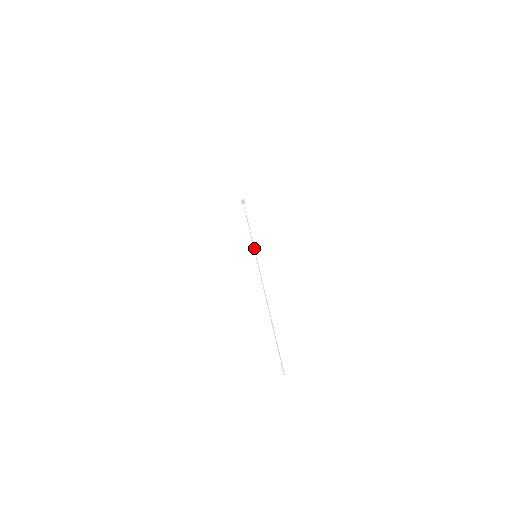
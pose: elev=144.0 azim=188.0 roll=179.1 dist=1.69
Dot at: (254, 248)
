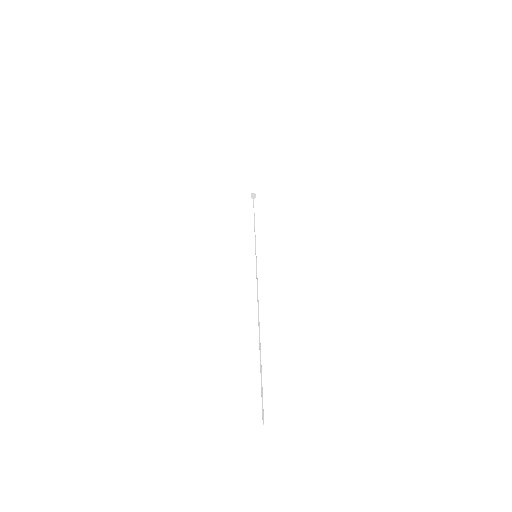
Dot at: (255, 247)
